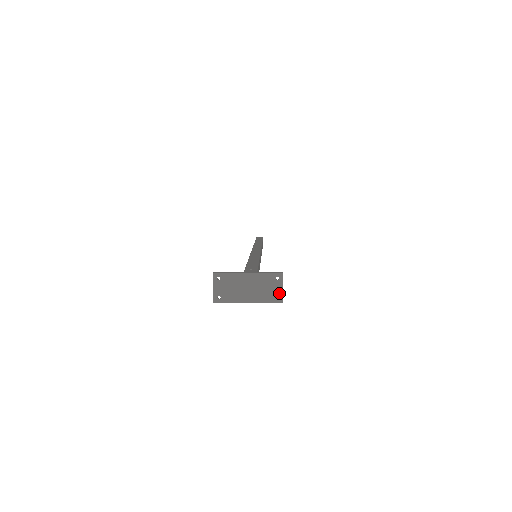
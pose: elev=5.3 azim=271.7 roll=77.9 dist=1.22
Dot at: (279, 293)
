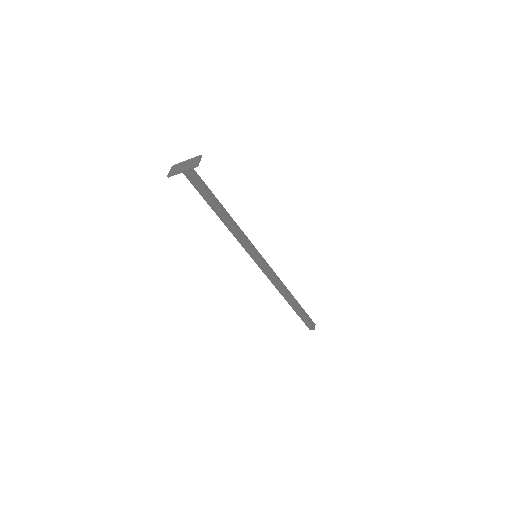
Dot at: (197, 163)
